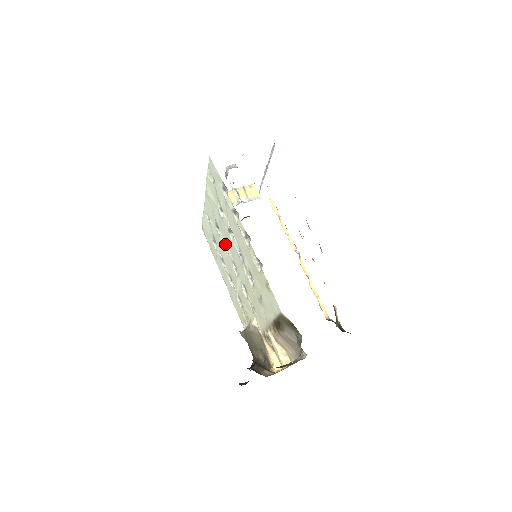
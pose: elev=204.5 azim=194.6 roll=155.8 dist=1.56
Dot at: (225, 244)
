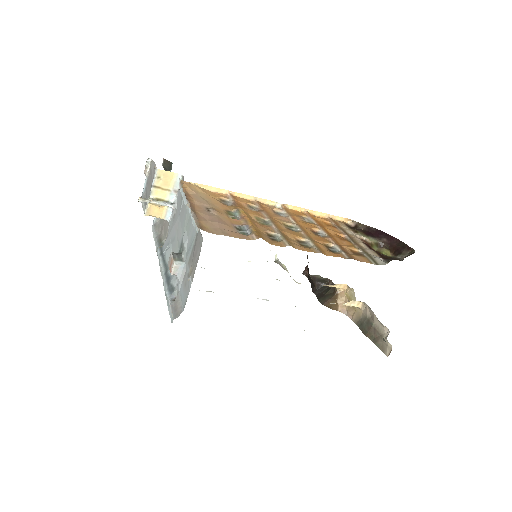
Dot at: occluded
